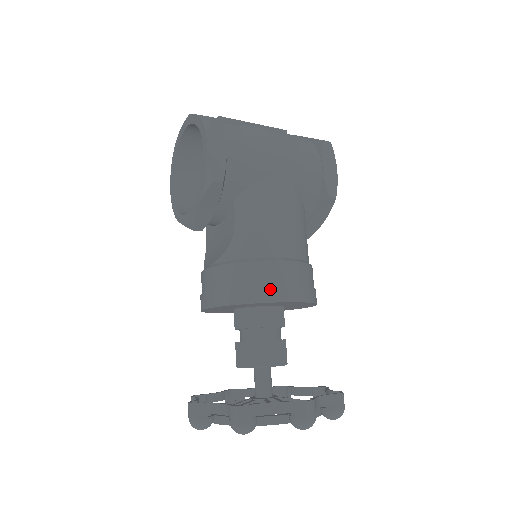
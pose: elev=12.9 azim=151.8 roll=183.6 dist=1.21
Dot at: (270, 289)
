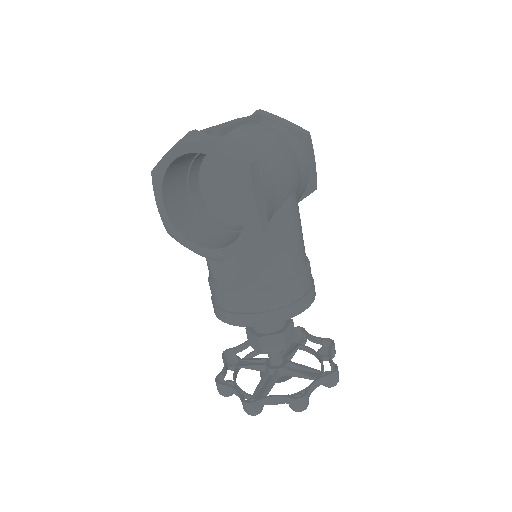
Dot at: (302, 301)
